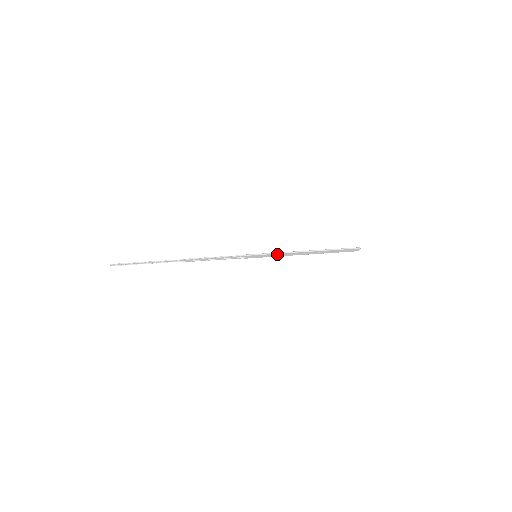
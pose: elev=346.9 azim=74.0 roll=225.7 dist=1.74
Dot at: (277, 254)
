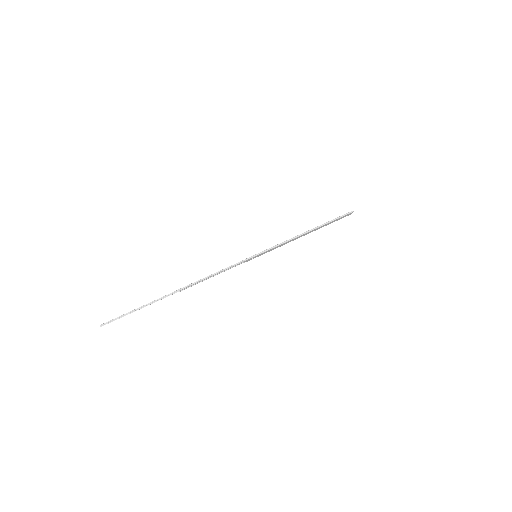
Dot at: (277, 246)
